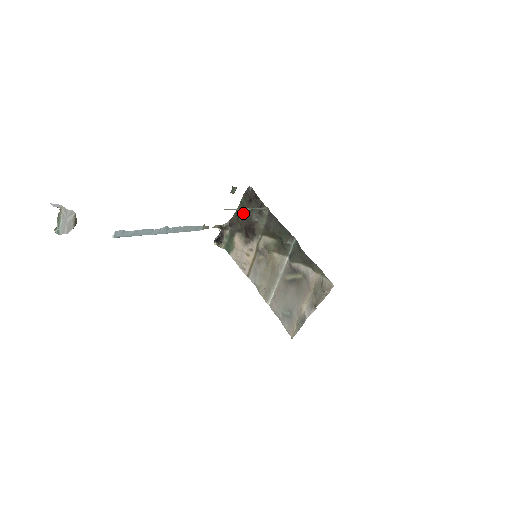
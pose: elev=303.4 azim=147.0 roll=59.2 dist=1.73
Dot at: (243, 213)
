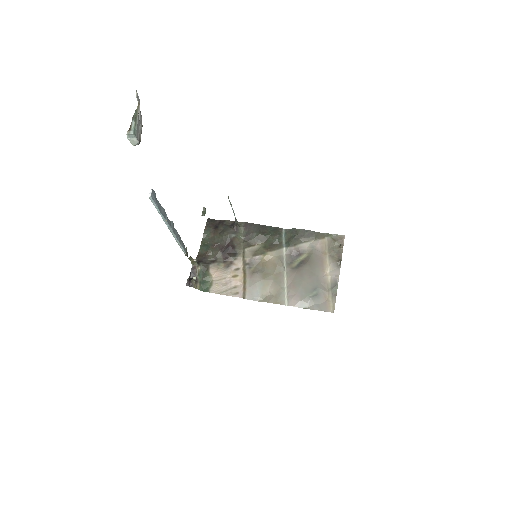
Dot at: (212, 242)
